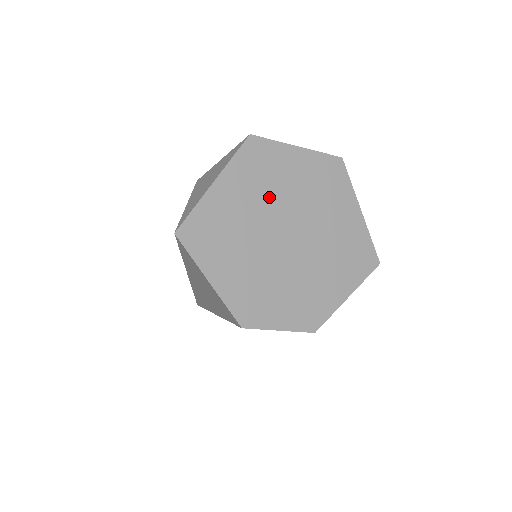
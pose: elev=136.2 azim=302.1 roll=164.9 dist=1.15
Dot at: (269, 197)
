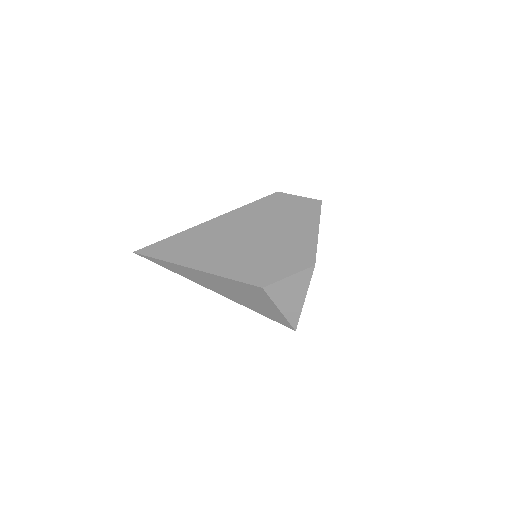
Dot at: occluded
